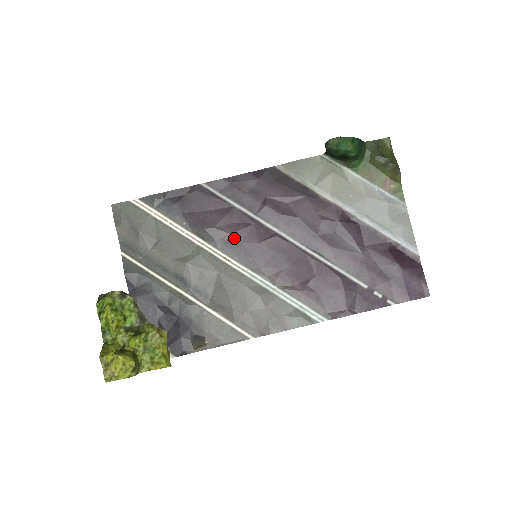
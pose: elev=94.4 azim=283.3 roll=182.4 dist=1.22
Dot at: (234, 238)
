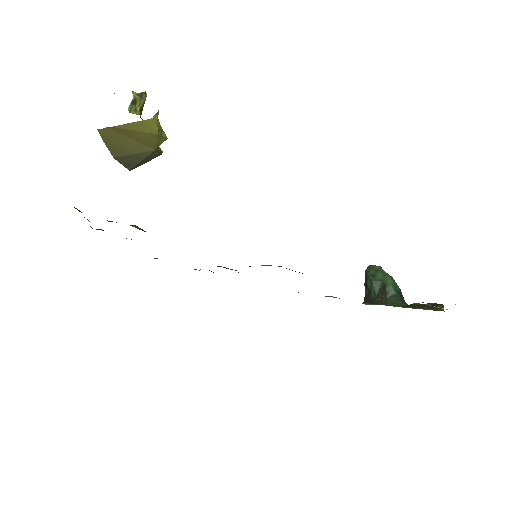
Dot at: occluded
